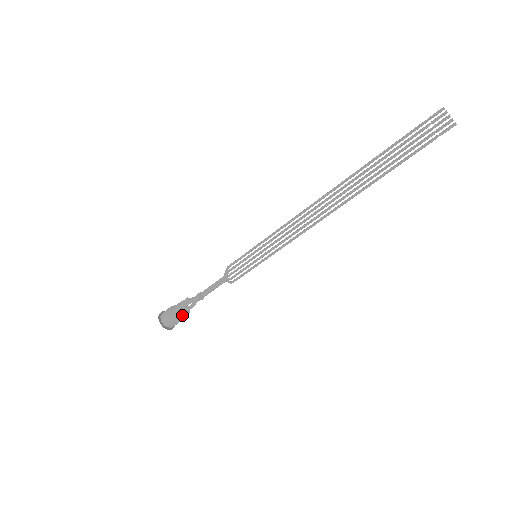
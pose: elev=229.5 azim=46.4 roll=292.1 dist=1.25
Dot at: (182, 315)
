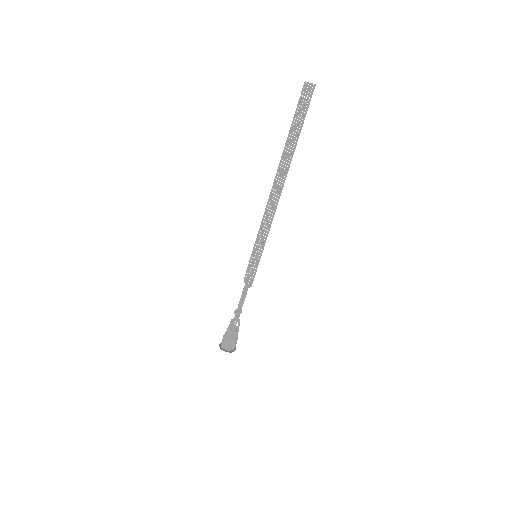
Dot at: (234, 334)
